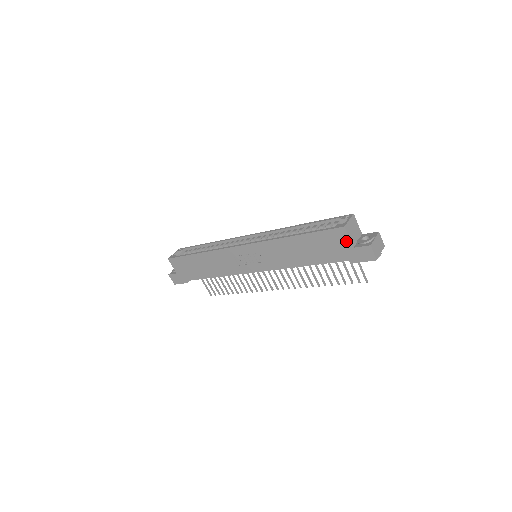
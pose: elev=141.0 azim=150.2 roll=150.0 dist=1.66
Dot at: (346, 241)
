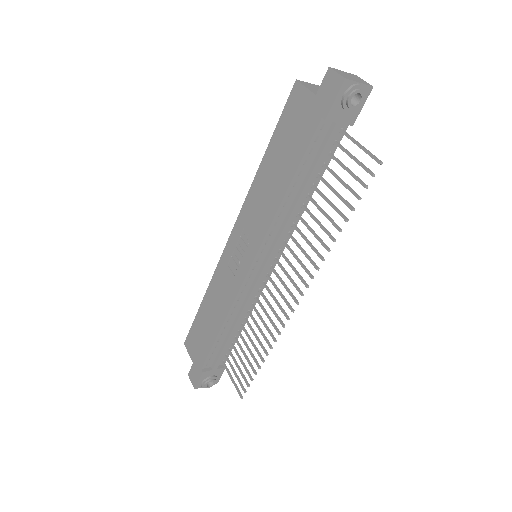
Dot at: (305, 96)
